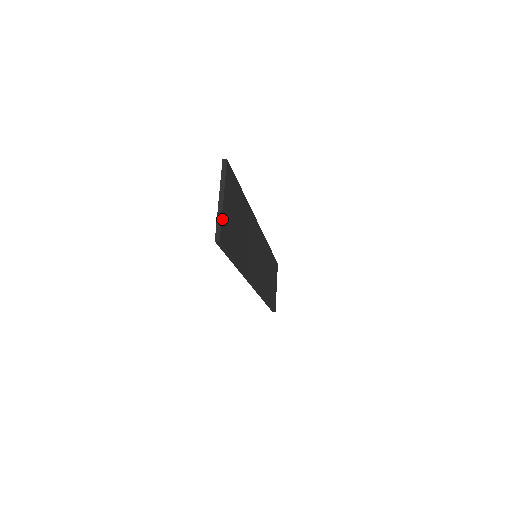
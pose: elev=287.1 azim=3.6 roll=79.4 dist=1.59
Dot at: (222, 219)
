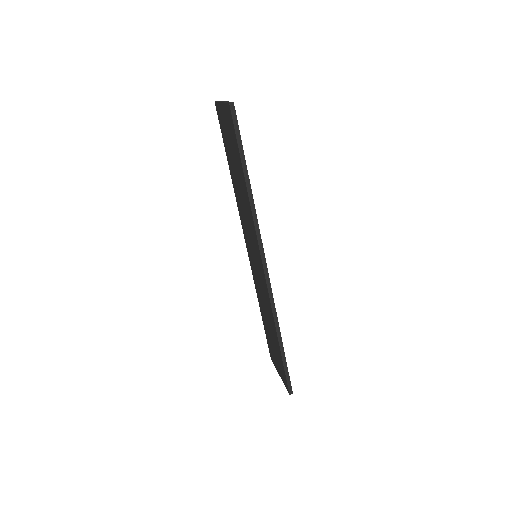
Dot at: occluded
